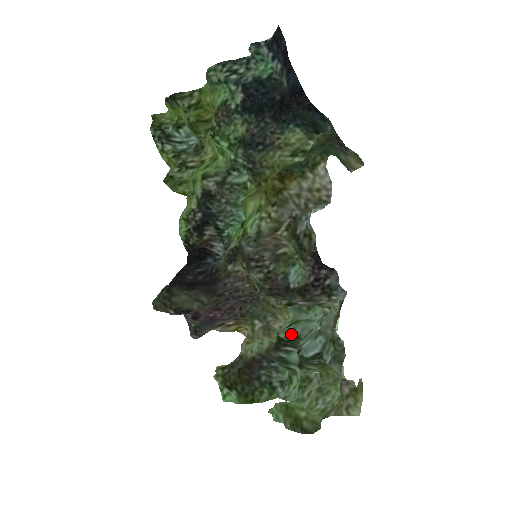
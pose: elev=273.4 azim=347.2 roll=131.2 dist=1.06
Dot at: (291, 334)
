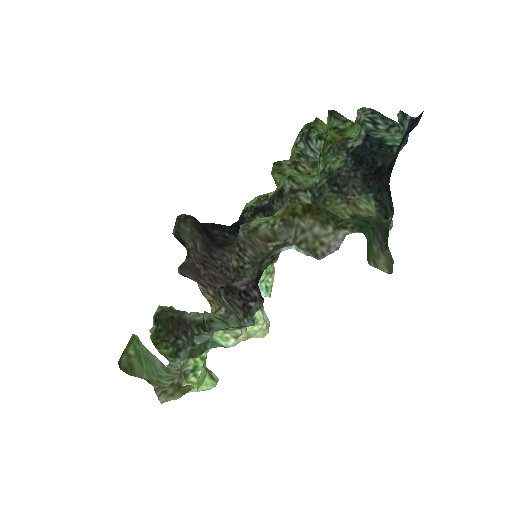
Dot at: (210, 322)
